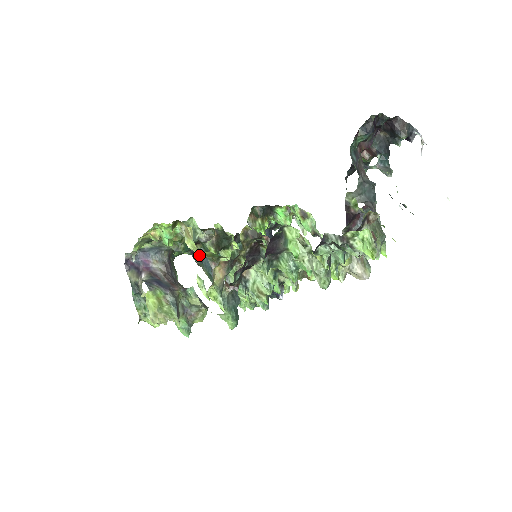
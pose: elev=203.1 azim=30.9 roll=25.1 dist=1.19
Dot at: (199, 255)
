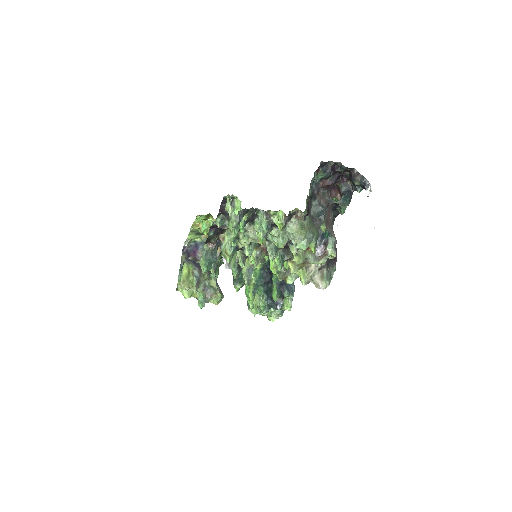
Dot at: occluded
